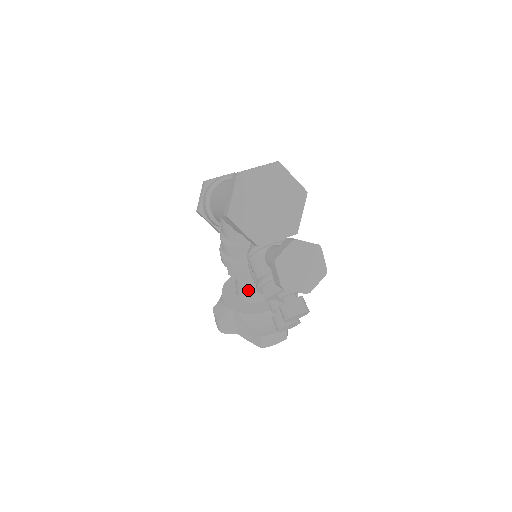
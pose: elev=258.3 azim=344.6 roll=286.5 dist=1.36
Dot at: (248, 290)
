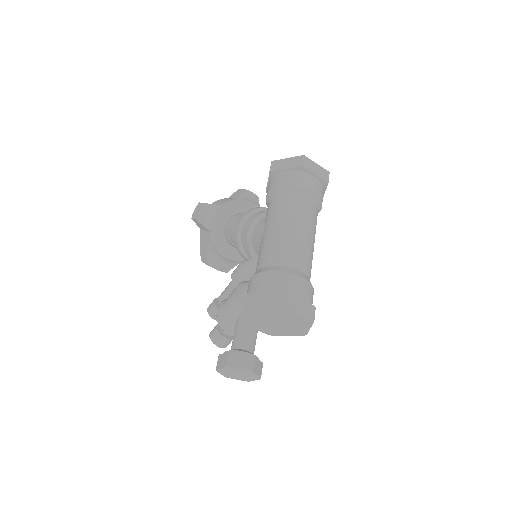
Dot at: (233, 240)
